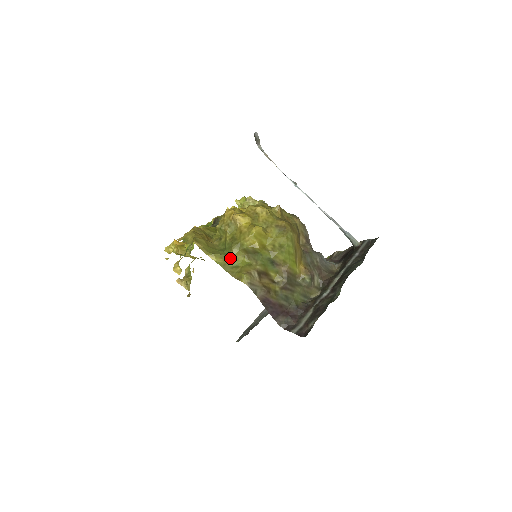
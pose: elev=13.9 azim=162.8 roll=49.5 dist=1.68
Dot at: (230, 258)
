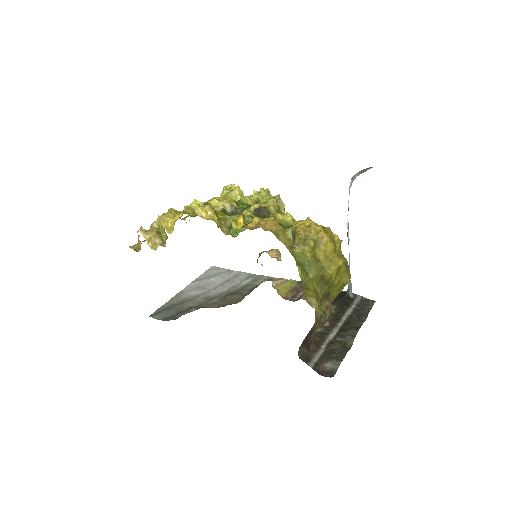
Dot at: (310, 278)
